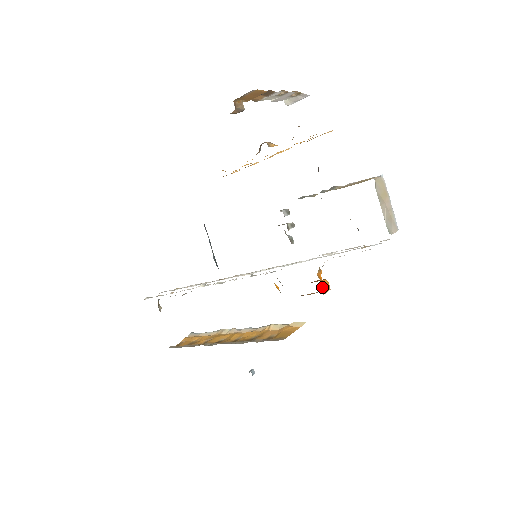
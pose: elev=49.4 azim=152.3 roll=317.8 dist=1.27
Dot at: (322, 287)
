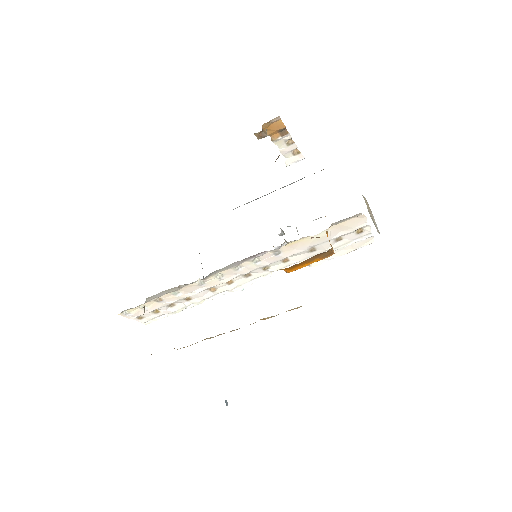
Dot at: (330, 244)
